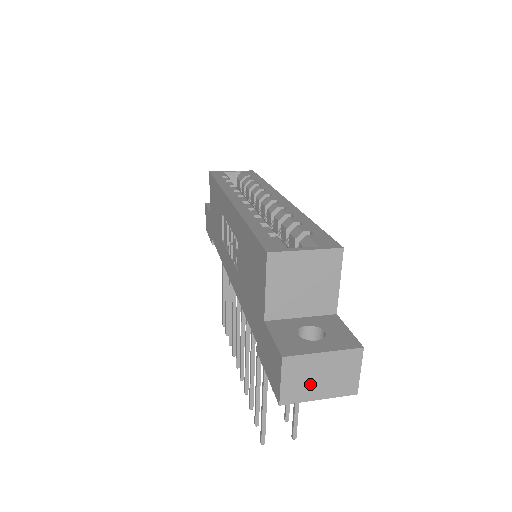
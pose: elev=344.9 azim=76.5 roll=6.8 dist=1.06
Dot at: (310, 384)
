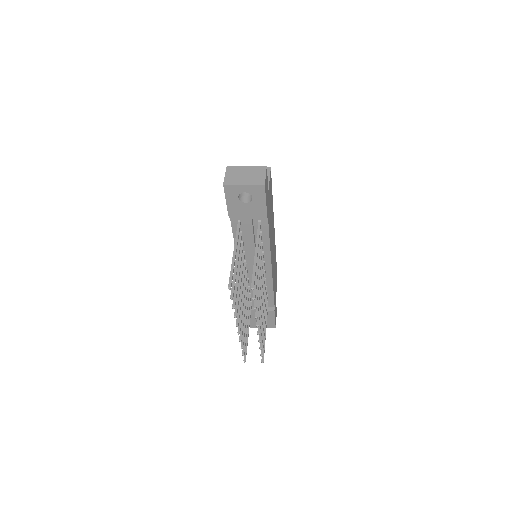
Dot at: (239, 178)
